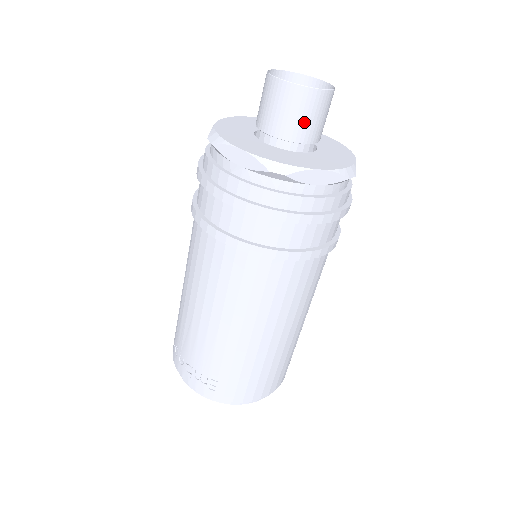
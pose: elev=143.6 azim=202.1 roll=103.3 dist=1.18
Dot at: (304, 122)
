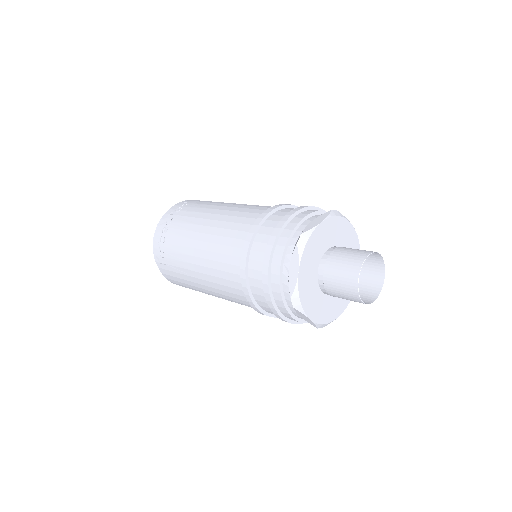
Dot at: (340, 295)
